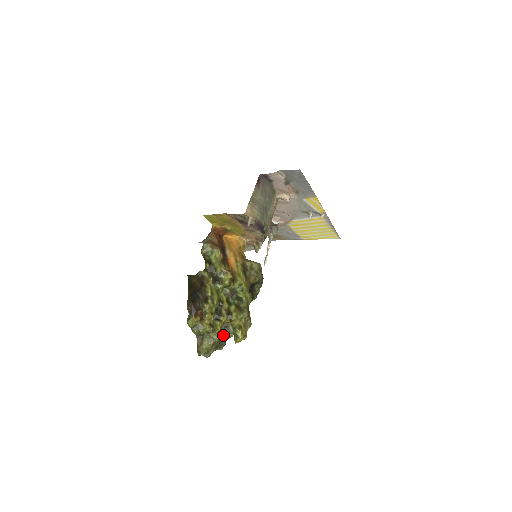
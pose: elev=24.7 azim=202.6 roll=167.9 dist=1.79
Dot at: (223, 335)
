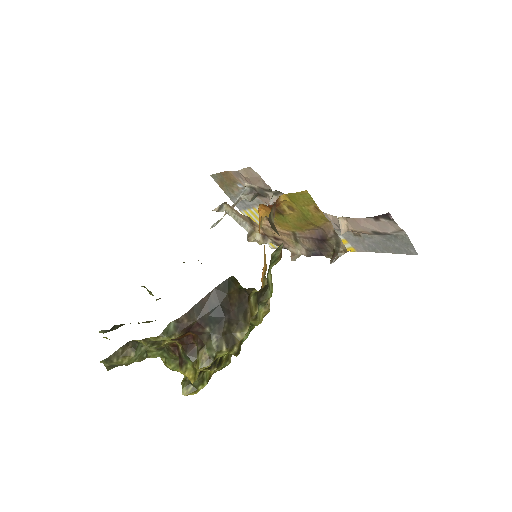
Dot at: (166, 361)
